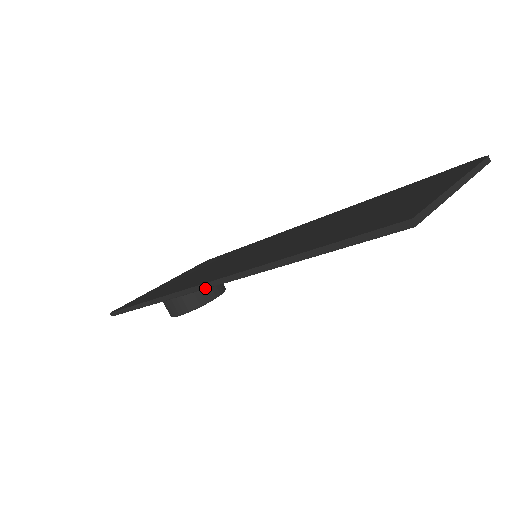
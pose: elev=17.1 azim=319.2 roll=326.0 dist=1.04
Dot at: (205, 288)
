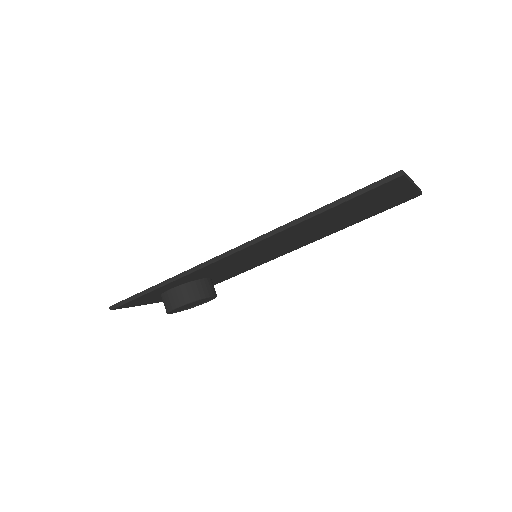
Dot at: (231, 254)
